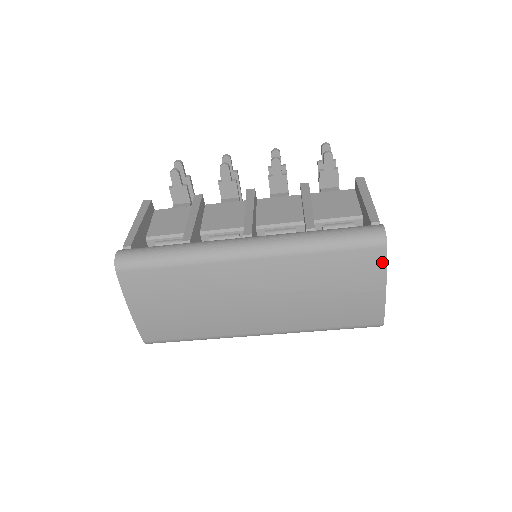
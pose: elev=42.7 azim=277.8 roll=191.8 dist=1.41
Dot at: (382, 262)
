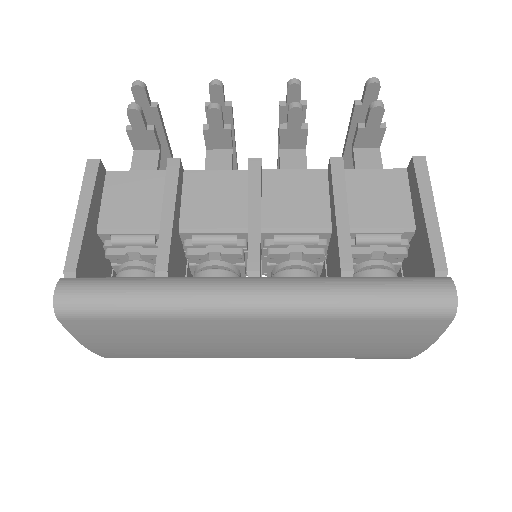
Dot at: (439, 330)
